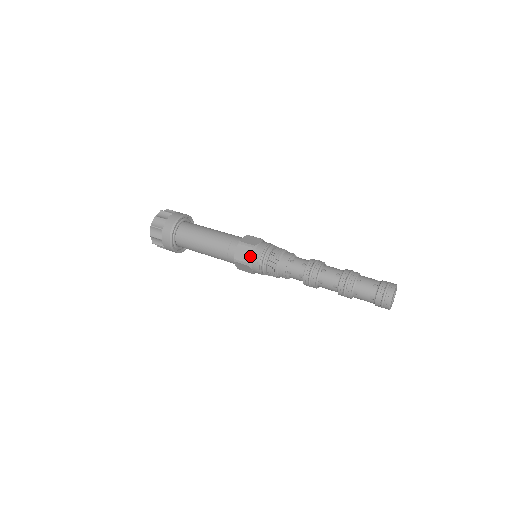
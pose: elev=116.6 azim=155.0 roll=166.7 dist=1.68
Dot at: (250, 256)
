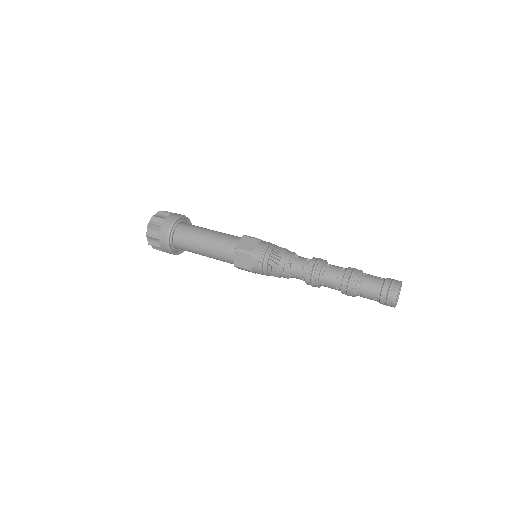
Dot at: (254, 246)
